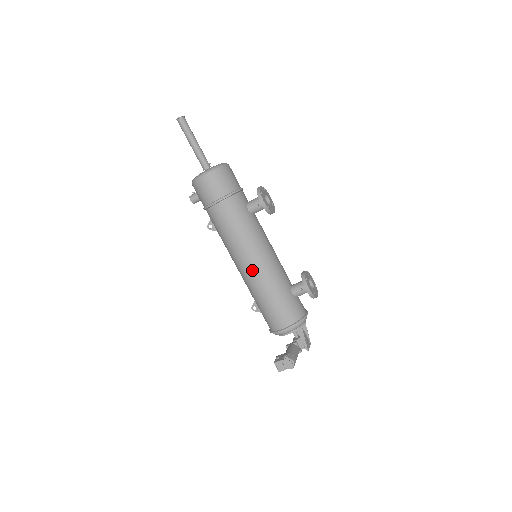
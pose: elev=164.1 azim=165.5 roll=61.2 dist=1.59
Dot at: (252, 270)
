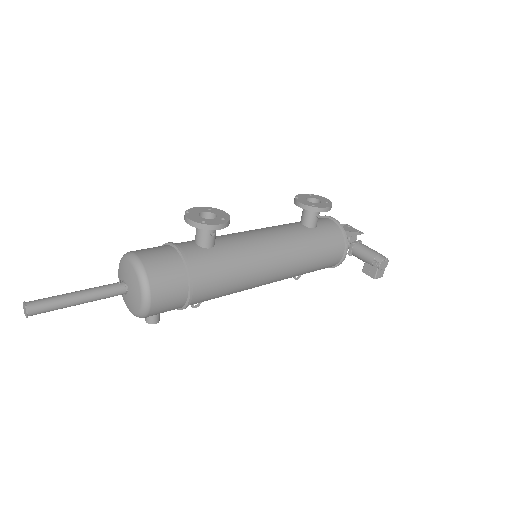
Dot at: (281, 270)
